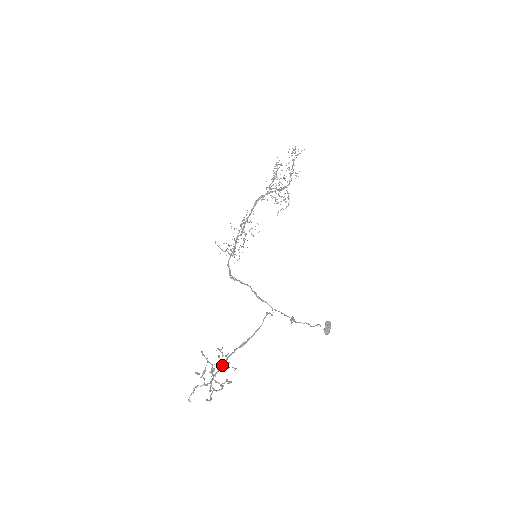
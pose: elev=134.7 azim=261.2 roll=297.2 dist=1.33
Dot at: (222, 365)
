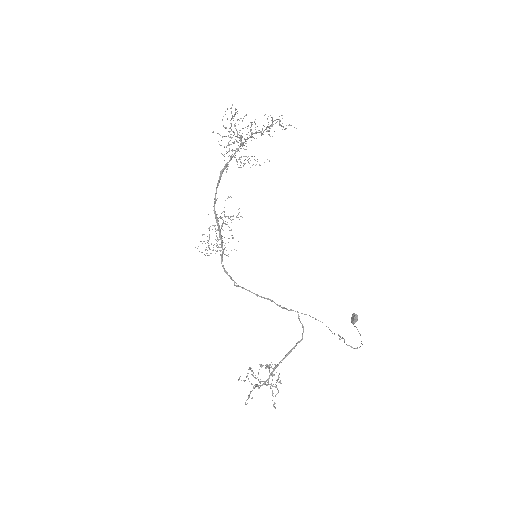
Dot at: (271, 374)
